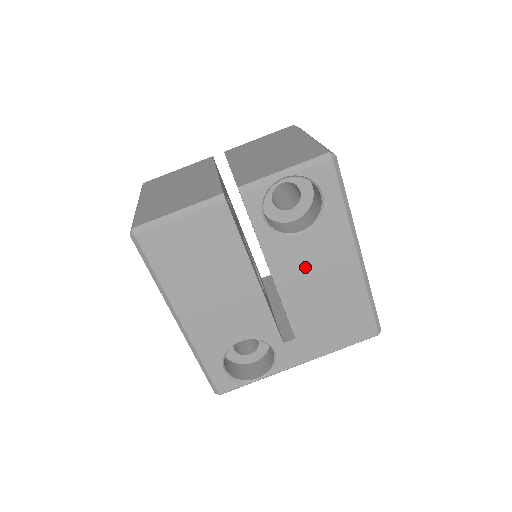
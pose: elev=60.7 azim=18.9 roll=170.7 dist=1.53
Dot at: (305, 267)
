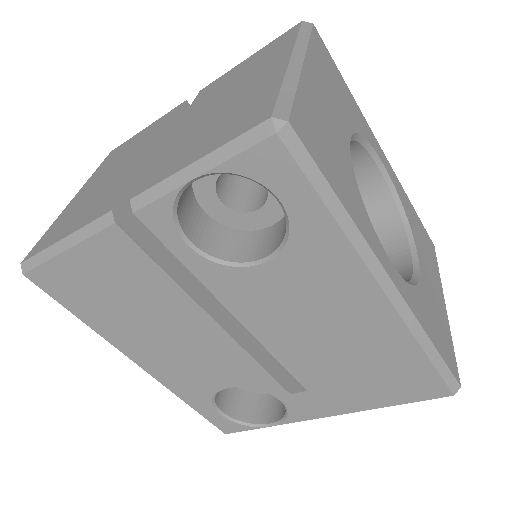
Dot at: (288, 308)
